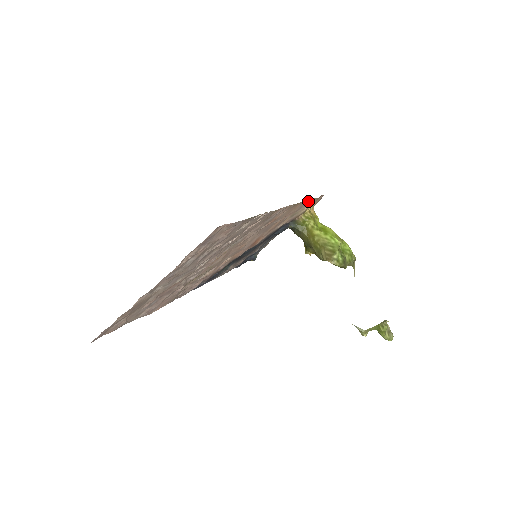
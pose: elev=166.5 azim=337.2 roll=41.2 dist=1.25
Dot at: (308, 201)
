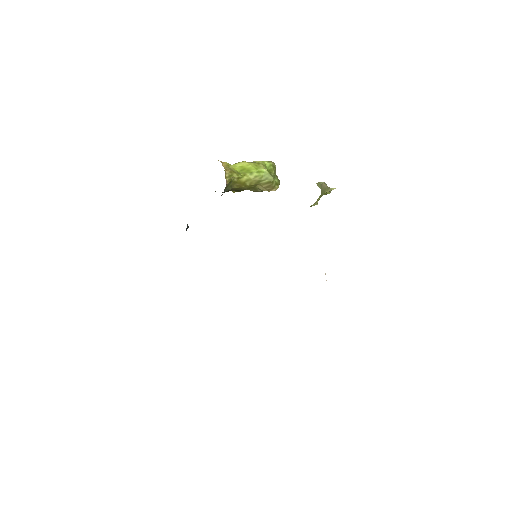
Dot at: occluded
